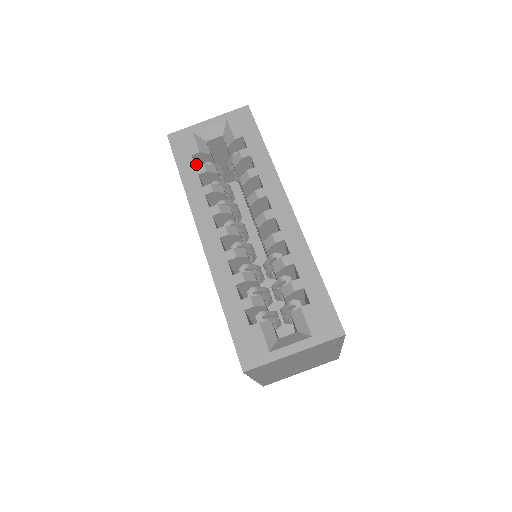
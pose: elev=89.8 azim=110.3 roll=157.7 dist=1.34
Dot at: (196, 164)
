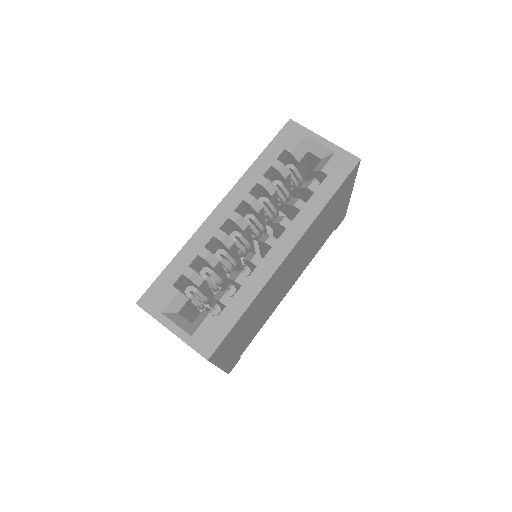
Dot at: (285, 158)
